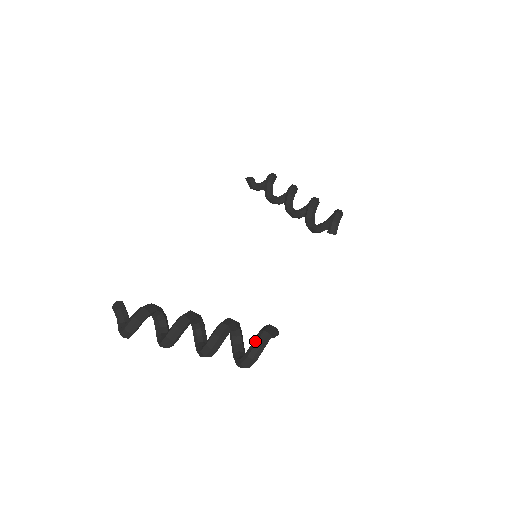
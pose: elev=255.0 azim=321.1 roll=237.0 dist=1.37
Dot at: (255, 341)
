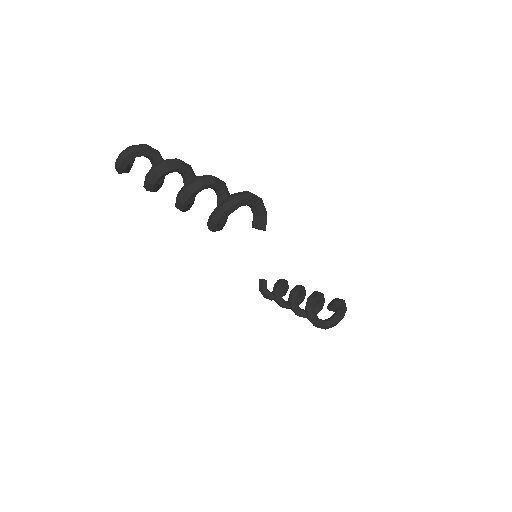
Dot at: (246, 192)
